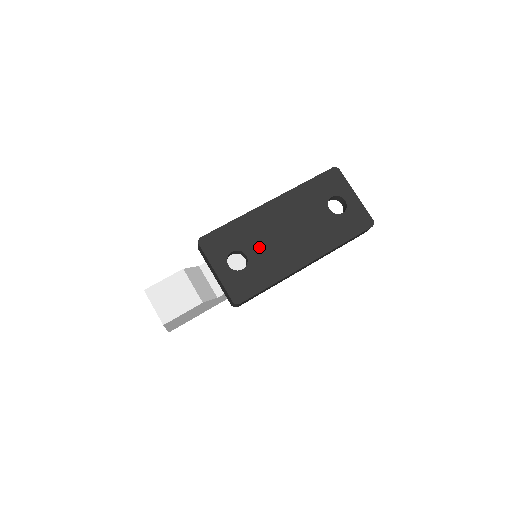
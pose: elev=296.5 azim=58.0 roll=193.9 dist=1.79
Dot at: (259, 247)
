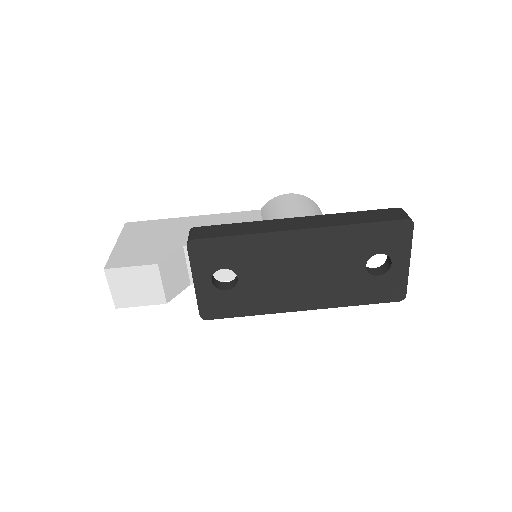
Dot at: (257, 275)
